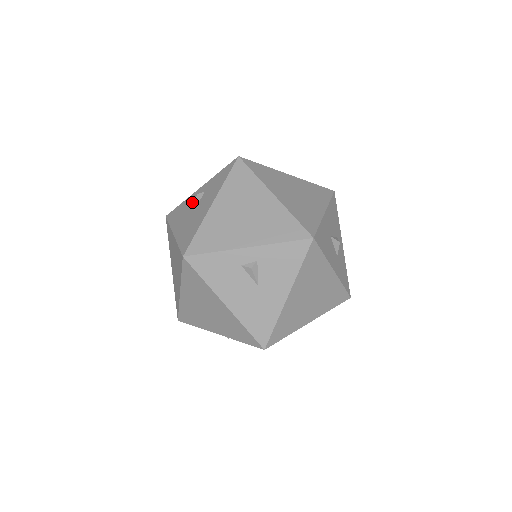
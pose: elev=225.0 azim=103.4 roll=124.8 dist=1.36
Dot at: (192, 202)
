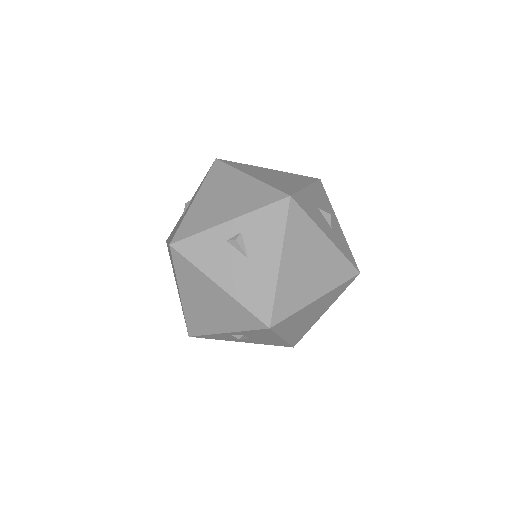
Dot at: occluded
